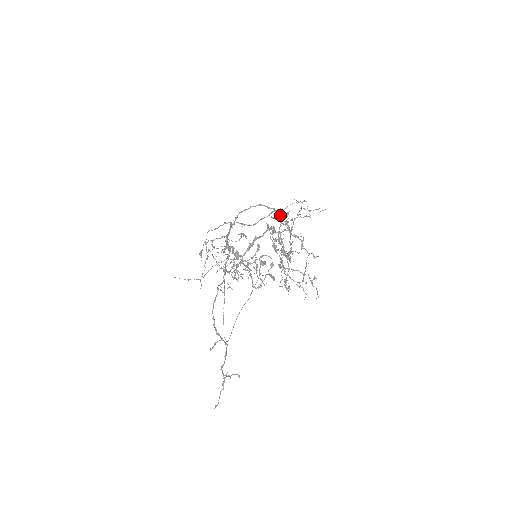
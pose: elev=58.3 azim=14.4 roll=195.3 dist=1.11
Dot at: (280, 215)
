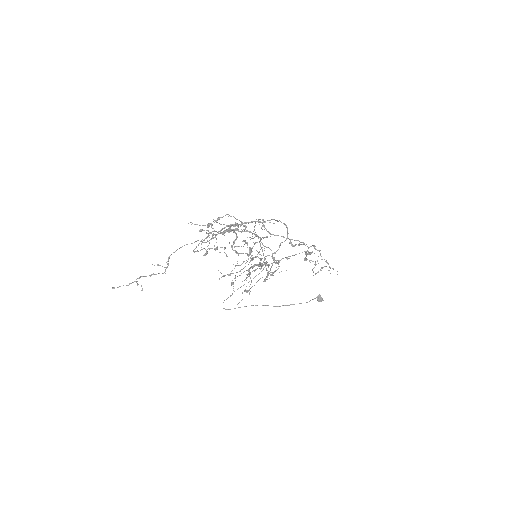
Dot at: (307, 250)
